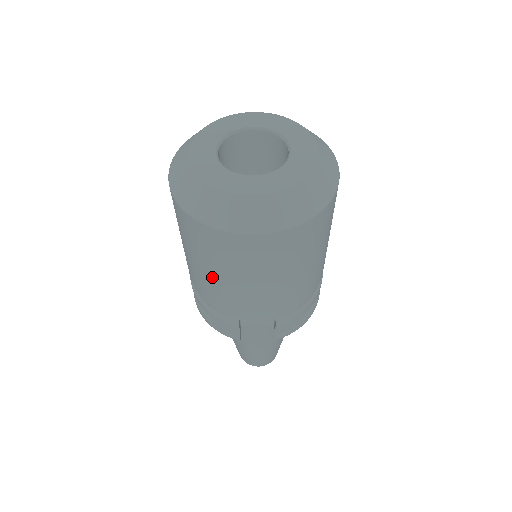
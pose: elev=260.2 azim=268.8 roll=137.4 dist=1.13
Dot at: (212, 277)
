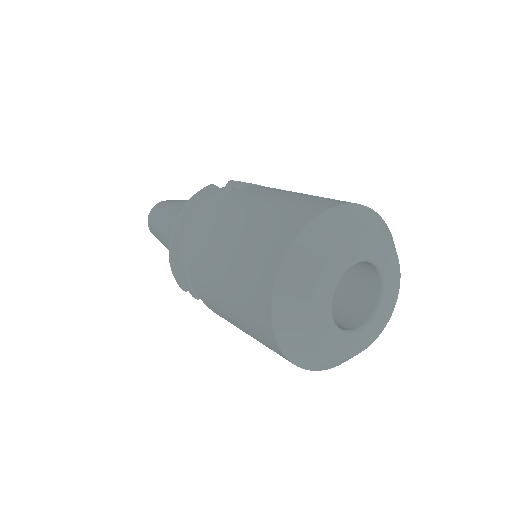
Dot at: (225, 305)
